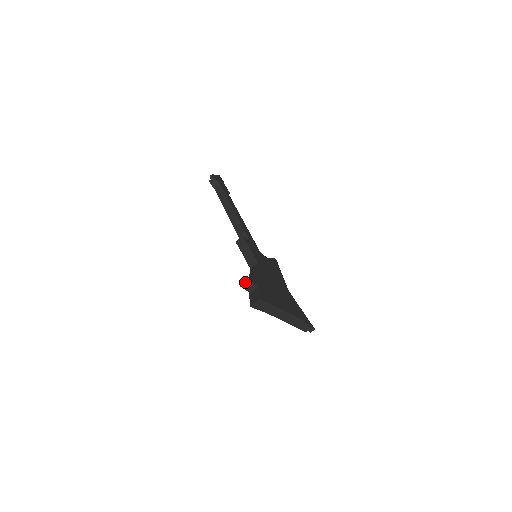
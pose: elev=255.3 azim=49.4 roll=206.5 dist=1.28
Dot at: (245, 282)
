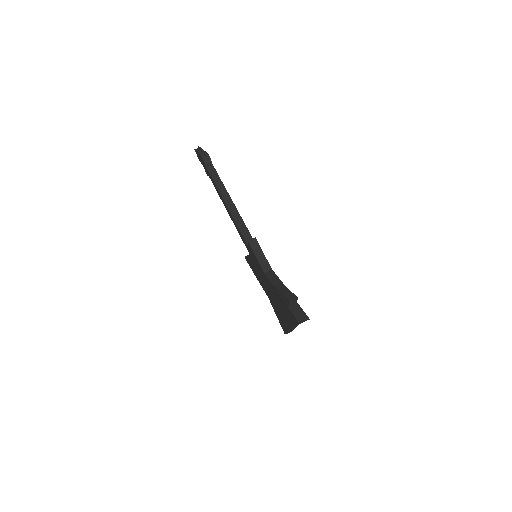
Dot at: (294, 299)
